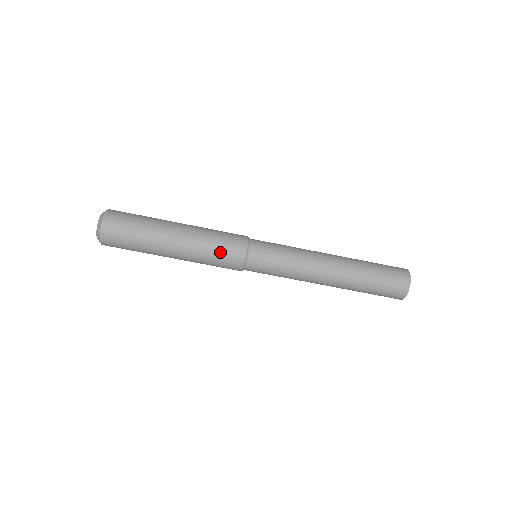
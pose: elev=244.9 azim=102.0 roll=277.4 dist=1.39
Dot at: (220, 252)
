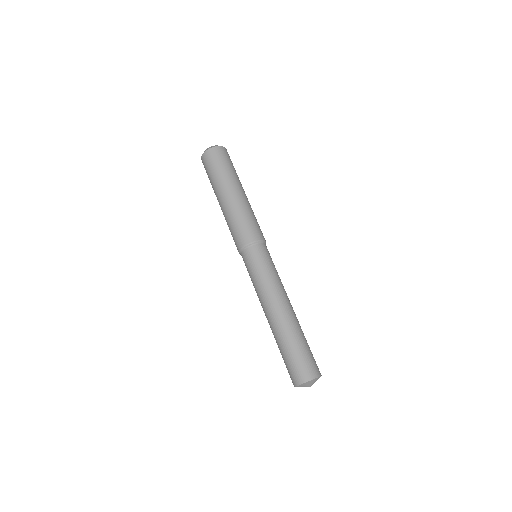
Dot at: (255, 223)
